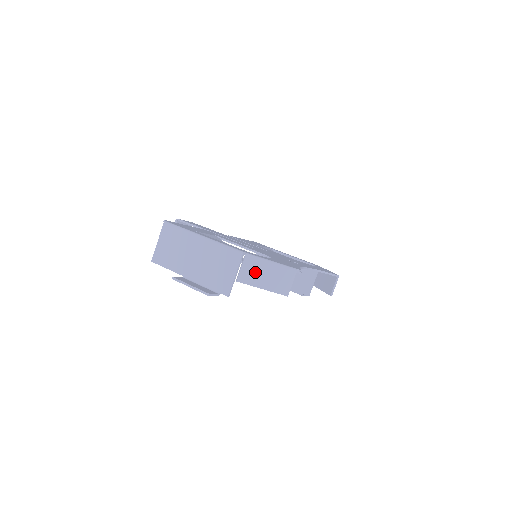
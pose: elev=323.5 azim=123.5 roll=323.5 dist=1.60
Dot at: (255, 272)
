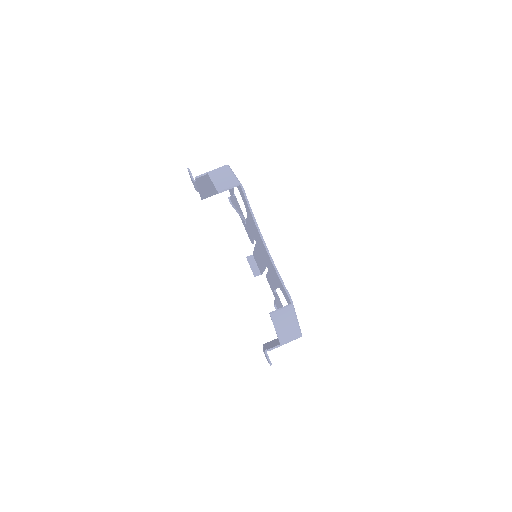
Dot at: (220, 173)
